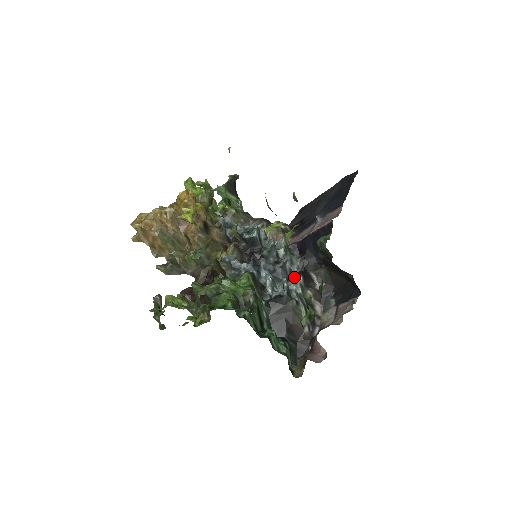
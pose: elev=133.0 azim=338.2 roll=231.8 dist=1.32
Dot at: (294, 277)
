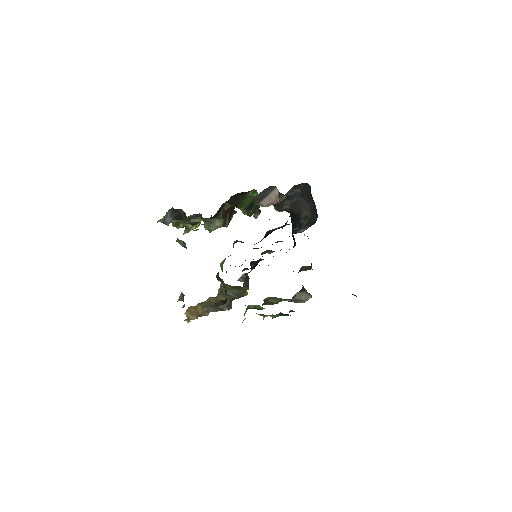
Dot at: occluded
